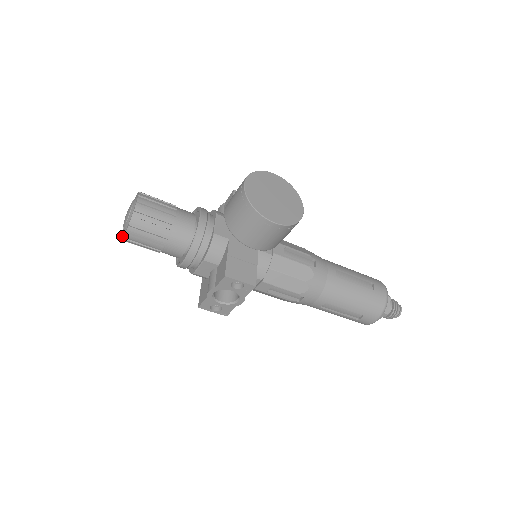
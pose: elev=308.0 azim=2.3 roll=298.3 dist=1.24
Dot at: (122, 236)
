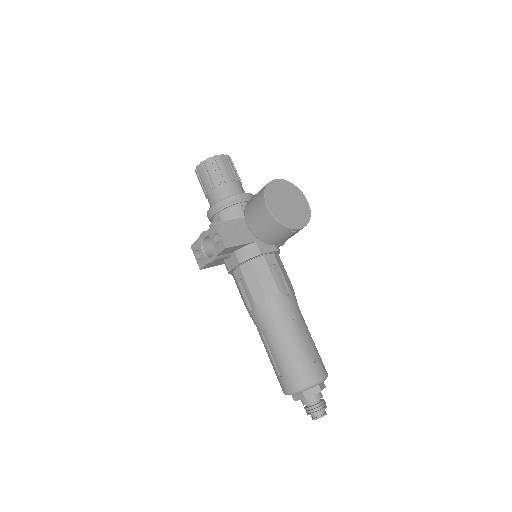
Dot at: occluded
